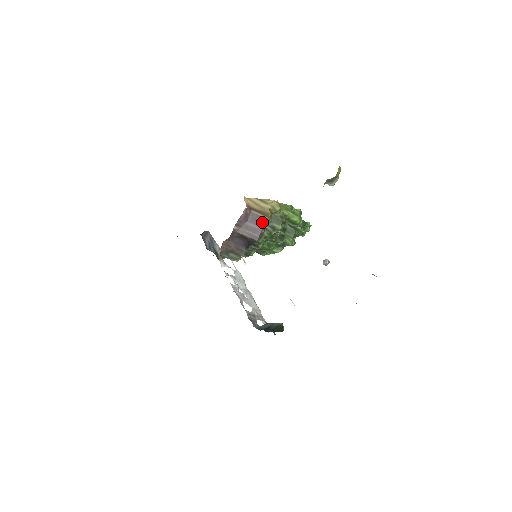
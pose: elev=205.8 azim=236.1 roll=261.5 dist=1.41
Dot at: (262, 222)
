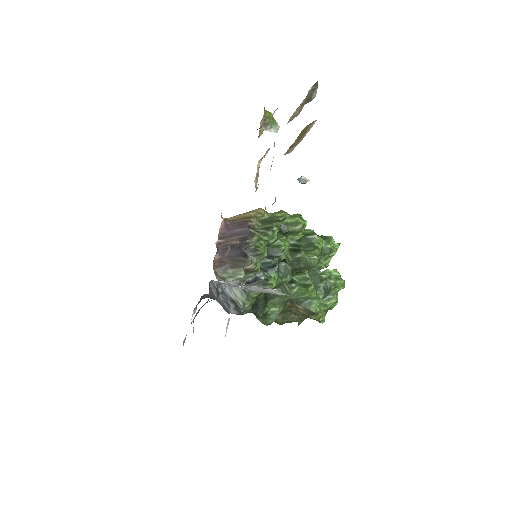
Dot at: (246, 223)
